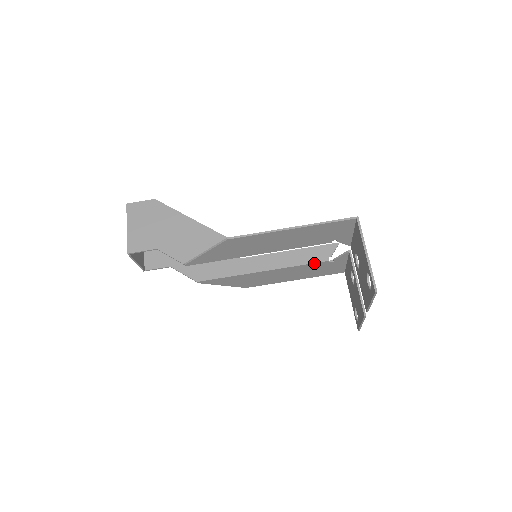
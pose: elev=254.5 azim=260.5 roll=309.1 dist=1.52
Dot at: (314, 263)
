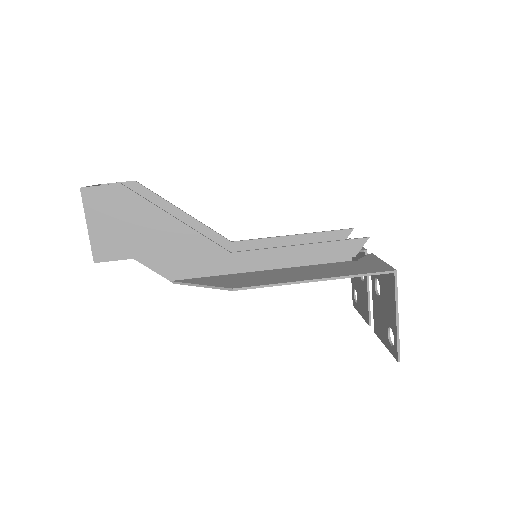
Dot at: occluded
